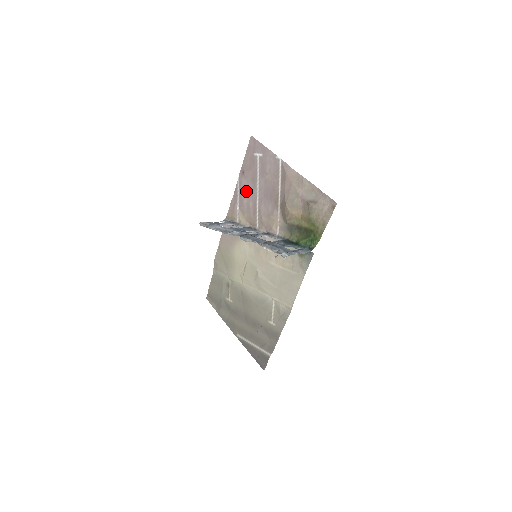
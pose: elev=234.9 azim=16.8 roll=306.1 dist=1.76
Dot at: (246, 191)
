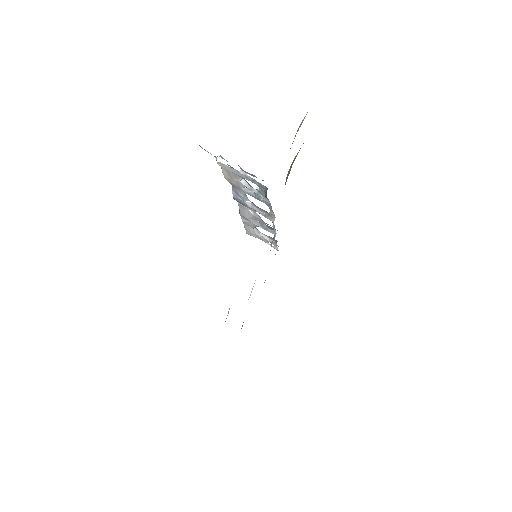
Dot at: occluded
